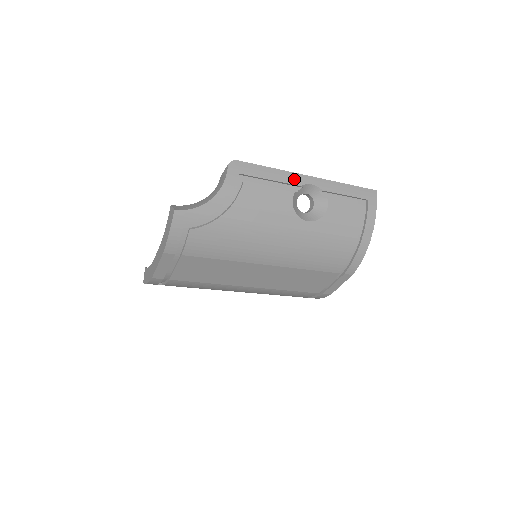
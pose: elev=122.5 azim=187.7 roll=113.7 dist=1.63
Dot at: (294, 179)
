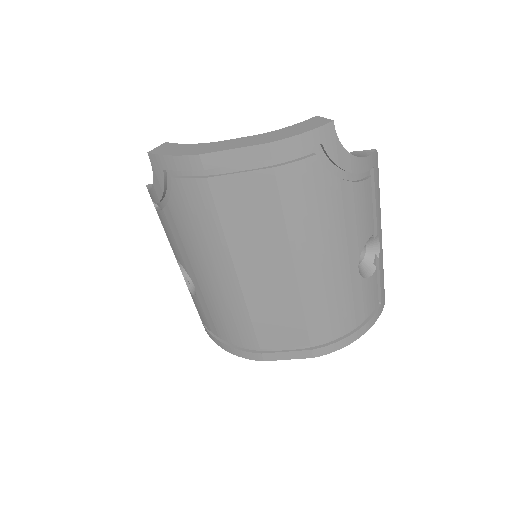
Dot at: (379, 224)
